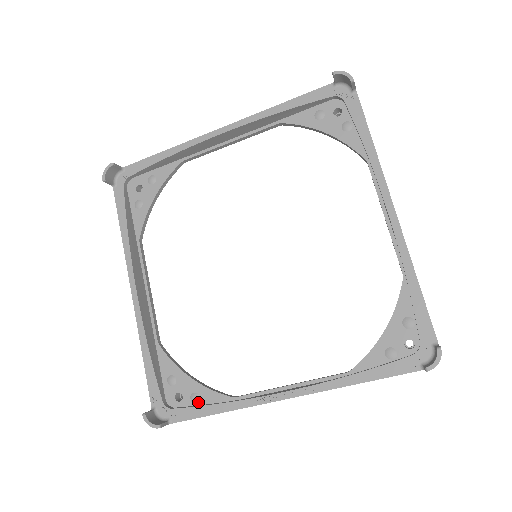
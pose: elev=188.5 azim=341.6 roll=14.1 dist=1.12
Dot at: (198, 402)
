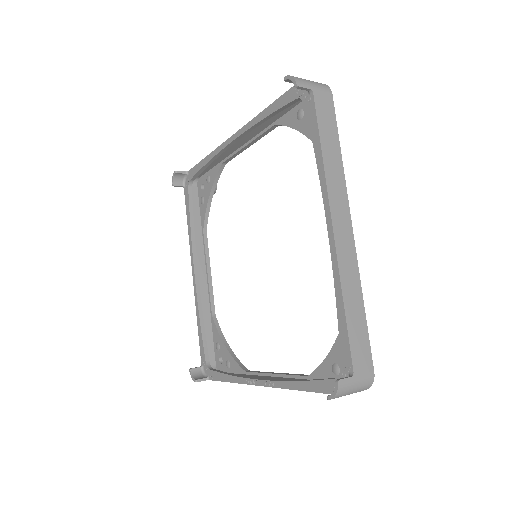
Dot at: (229, 368)
